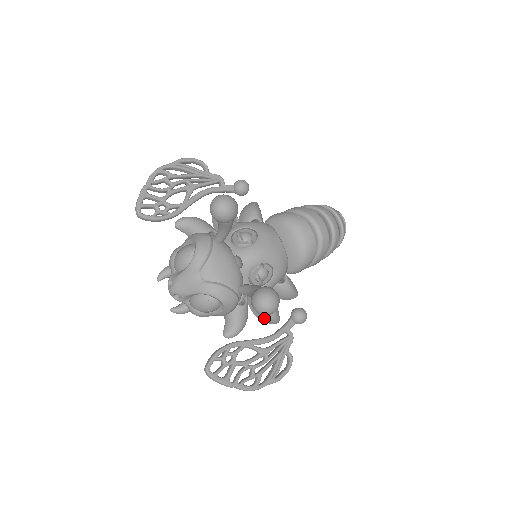
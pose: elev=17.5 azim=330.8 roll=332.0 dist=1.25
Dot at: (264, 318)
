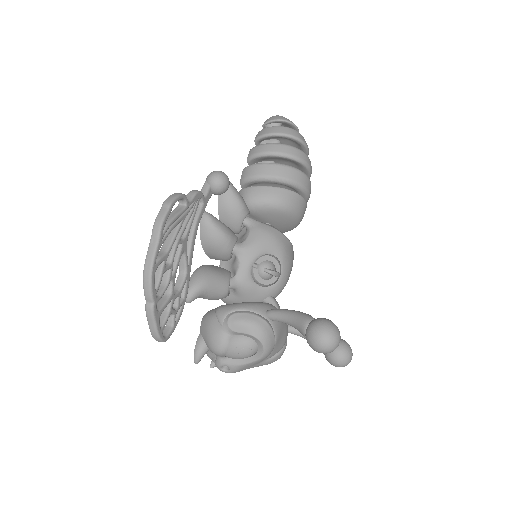
Dot at: occluded
